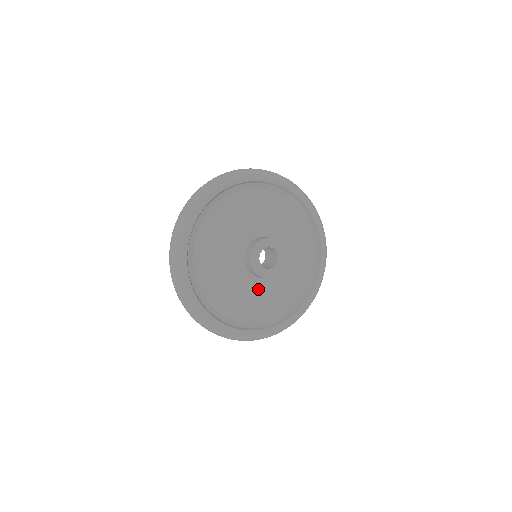
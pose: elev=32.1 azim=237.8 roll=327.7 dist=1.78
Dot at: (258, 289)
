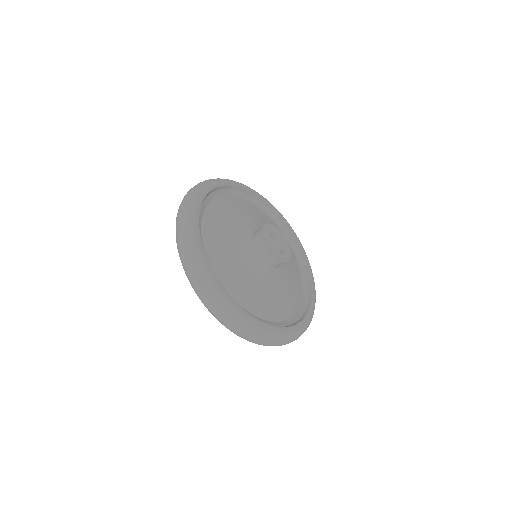
Dot at: (266, 280)
